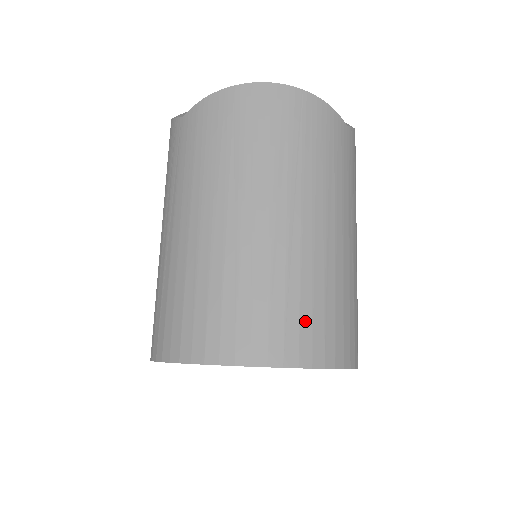
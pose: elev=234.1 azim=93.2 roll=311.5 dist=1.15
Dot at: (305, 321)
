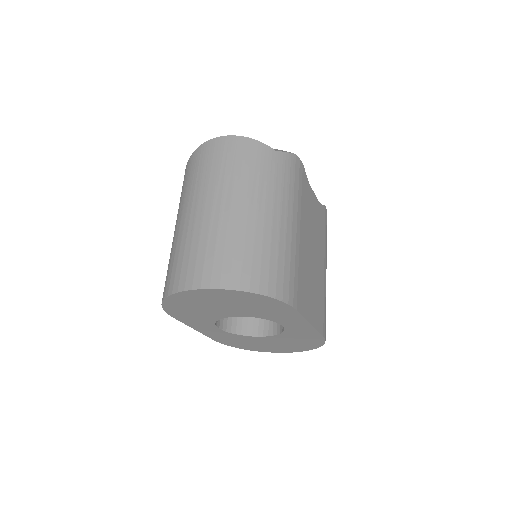
Dot at: (227, 262)
